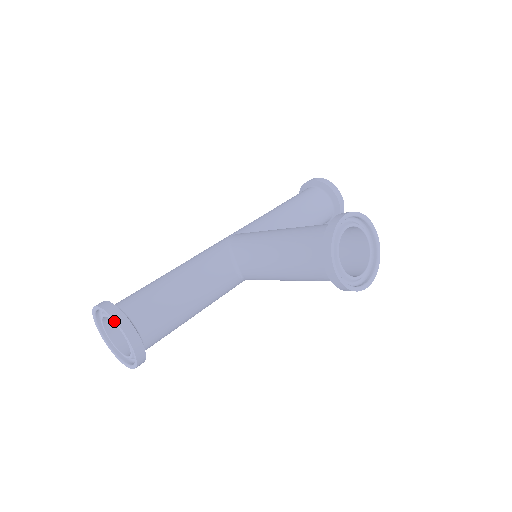
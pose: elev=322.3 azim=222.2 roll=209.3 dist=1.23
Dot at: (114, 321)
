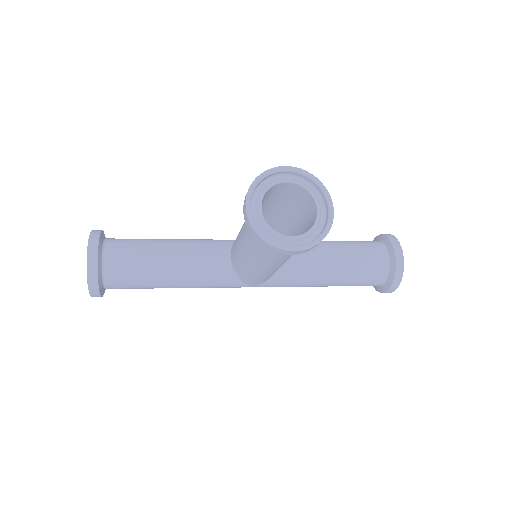
Dot at: (90, 237)
